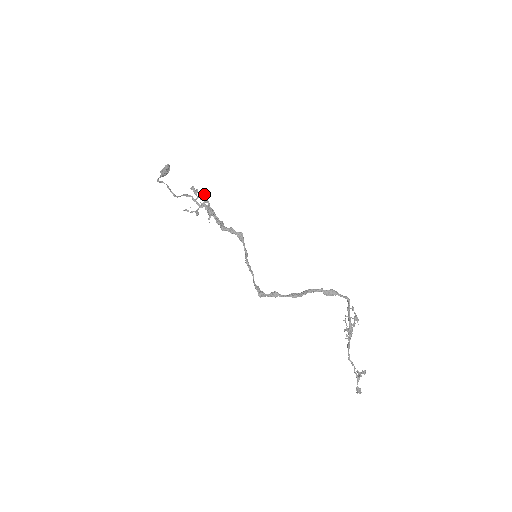
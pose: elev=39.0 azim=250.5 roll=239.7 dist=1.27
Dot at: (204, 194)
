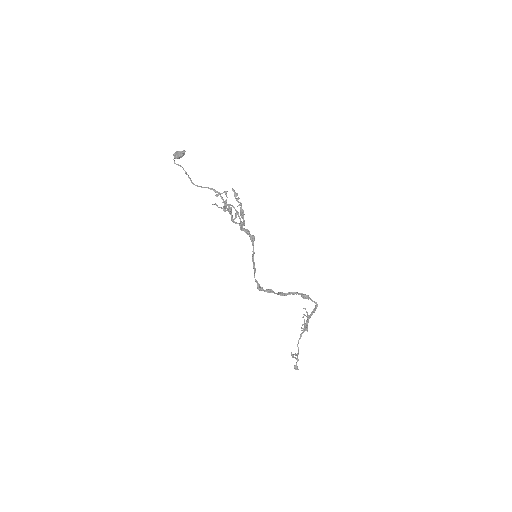
Dot at: (226, 193)
